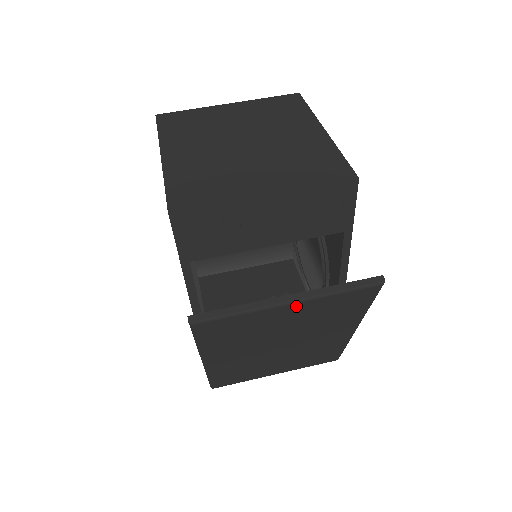
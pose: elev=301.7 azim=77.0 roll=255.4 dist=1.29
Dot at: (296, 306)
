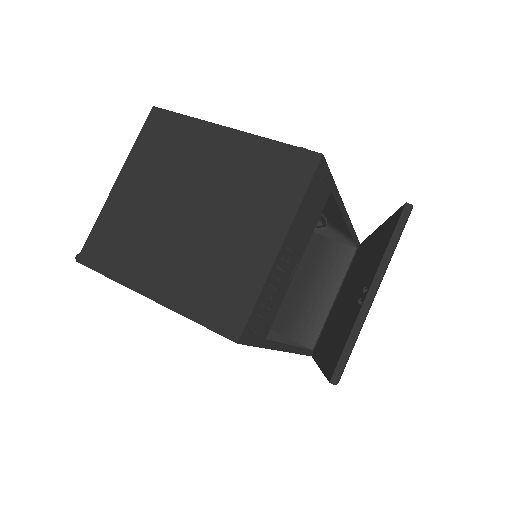
Dot at: occluded
